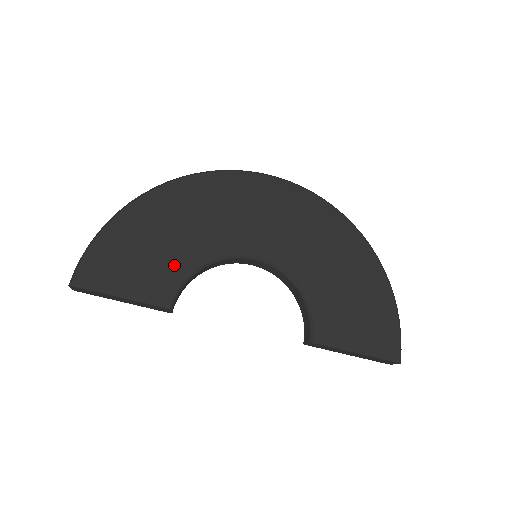
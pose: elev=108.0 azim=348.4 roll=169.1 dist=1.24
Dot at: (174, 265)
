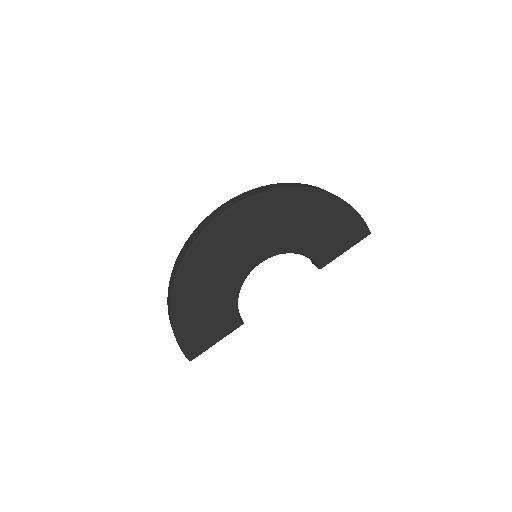
Dot at: (225, 308)
